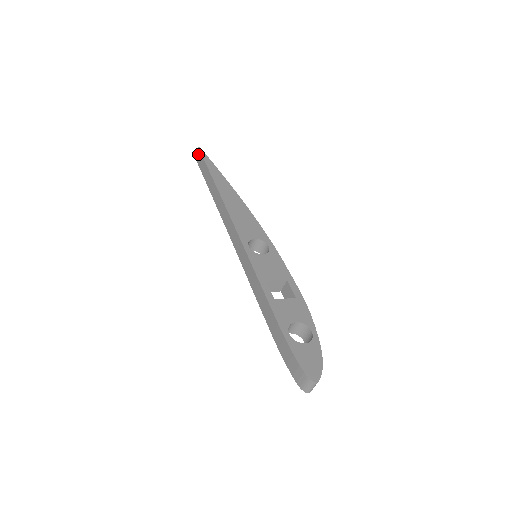
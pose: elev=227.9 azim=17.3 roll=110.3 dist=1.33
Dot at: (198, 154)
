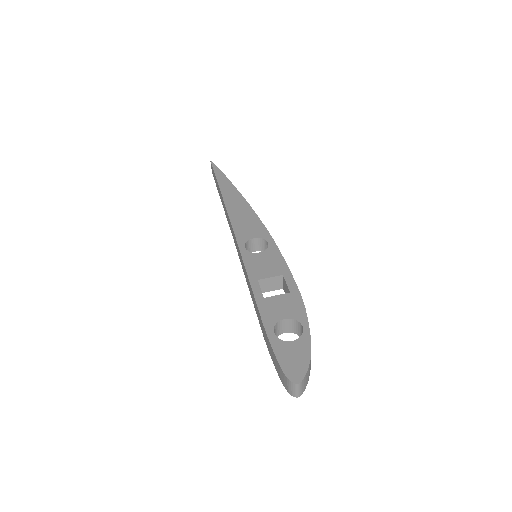
Dot at: occluded
